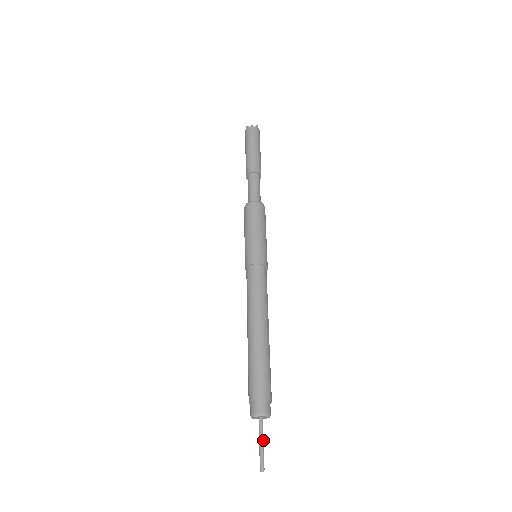
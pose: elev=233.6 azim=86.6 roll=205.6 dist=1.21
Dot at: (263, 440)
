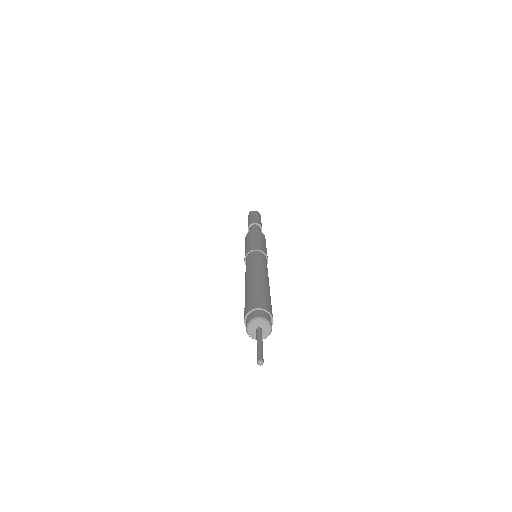
Dot at: (262, 342)
